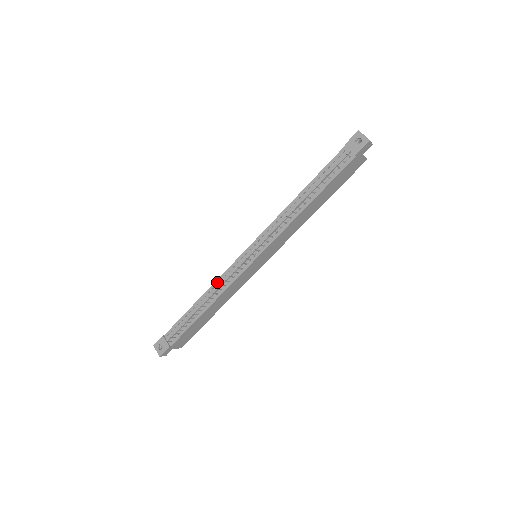
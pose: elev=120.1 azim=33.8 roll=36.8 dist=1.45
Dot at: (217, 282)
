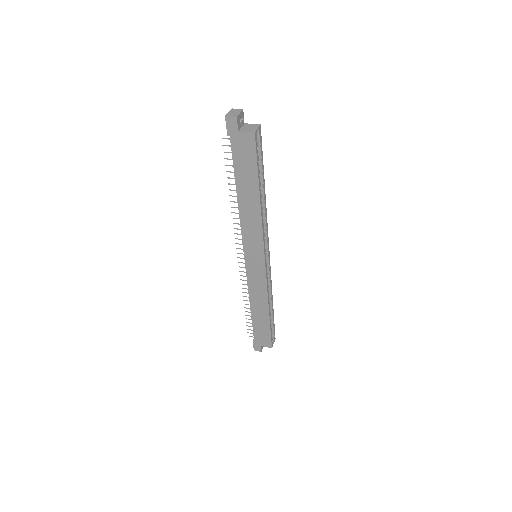
Dot at: occluded
